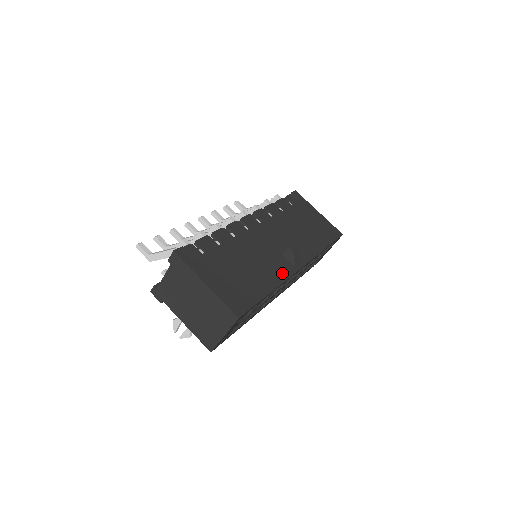
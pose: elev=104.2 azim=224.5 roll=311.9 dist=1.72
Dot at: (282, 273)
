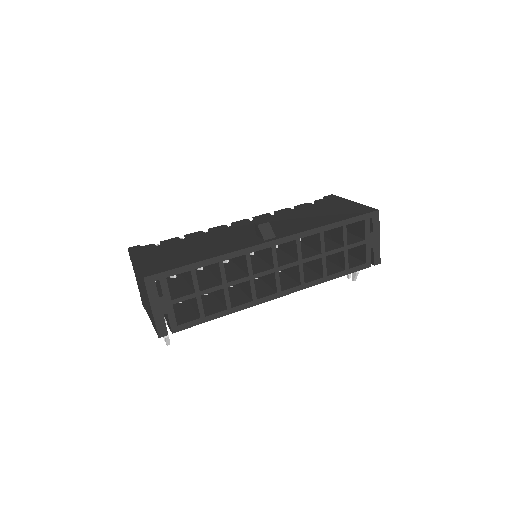
Dot at: (239, 246)
